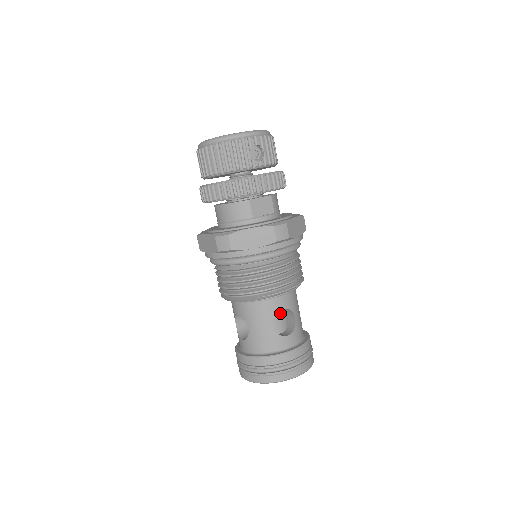
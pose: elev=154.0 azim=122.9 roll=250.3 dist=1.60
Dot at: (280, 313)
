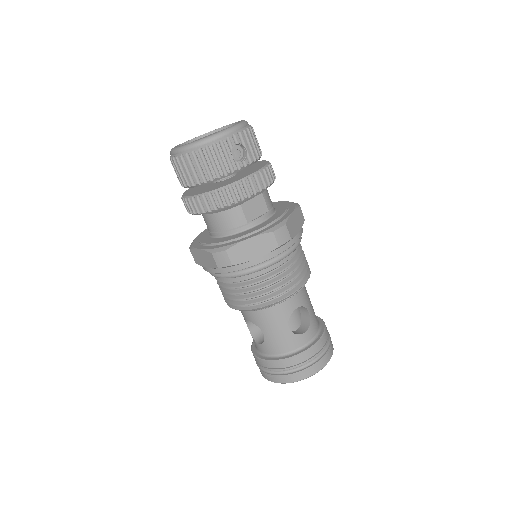
Dot at: occluded
